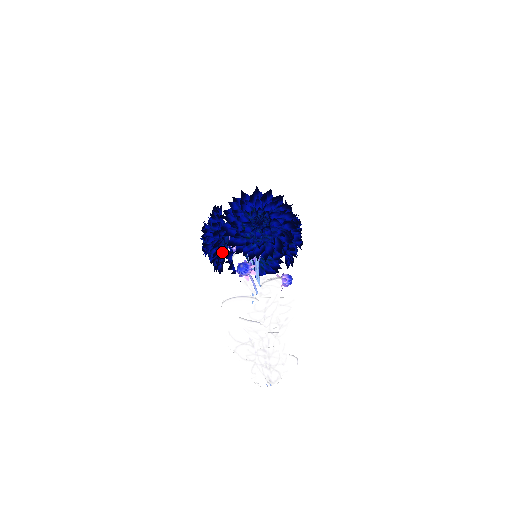
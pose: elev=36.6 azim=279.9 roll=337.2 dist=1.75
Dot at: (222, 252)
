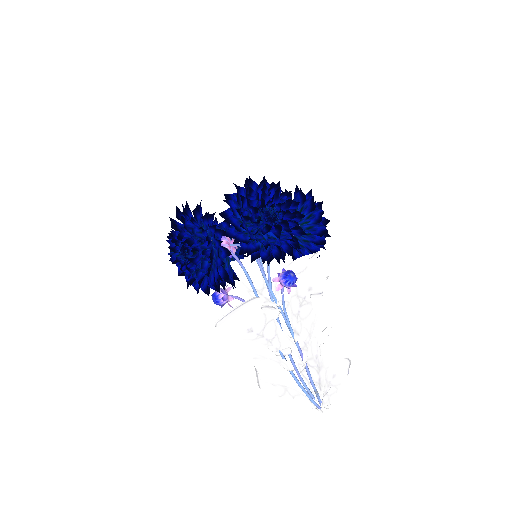
Dot at: occluded
